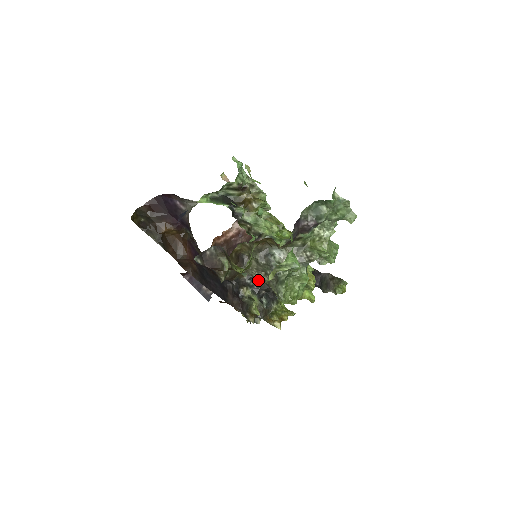
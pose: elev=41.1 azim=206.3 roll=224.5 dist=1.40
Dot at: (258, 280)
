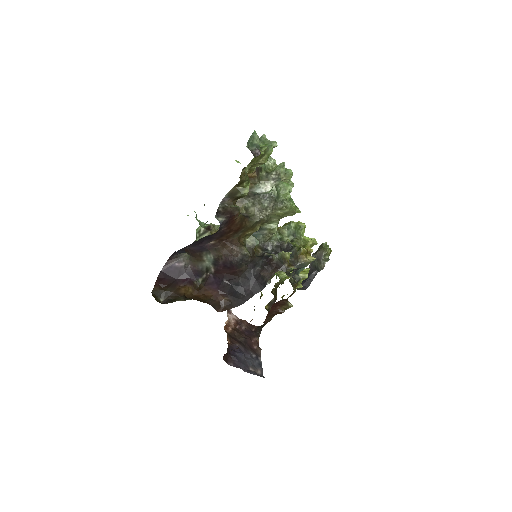
Dot at: (270, 248)
